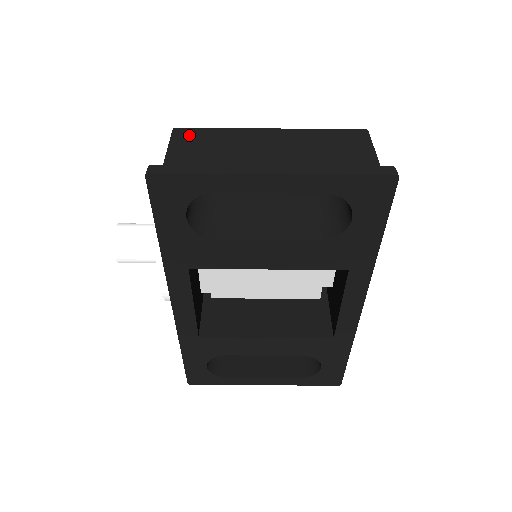
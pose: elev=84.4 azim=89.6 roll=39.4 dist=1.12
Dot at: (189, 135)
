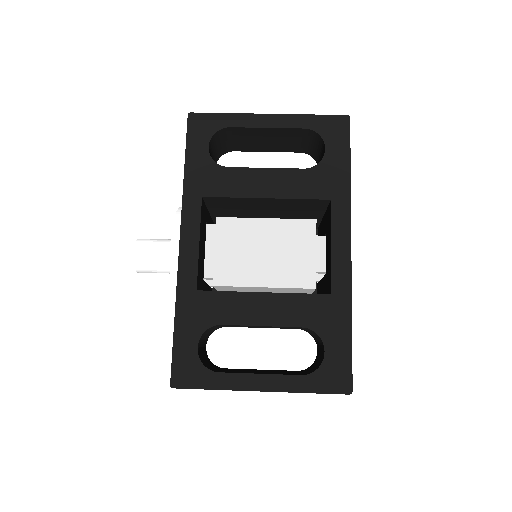
Dot at: occluded
